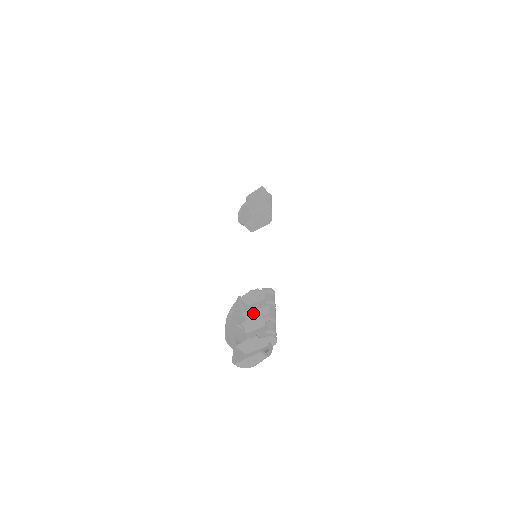
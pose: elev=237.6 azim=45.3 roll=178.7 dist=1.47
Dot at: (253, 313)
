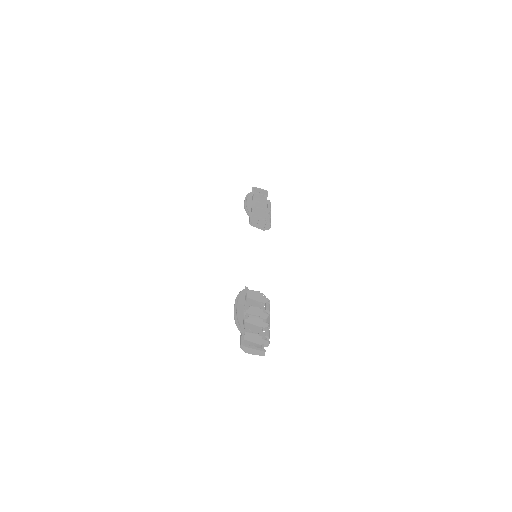
Dot at: (256, 311)
